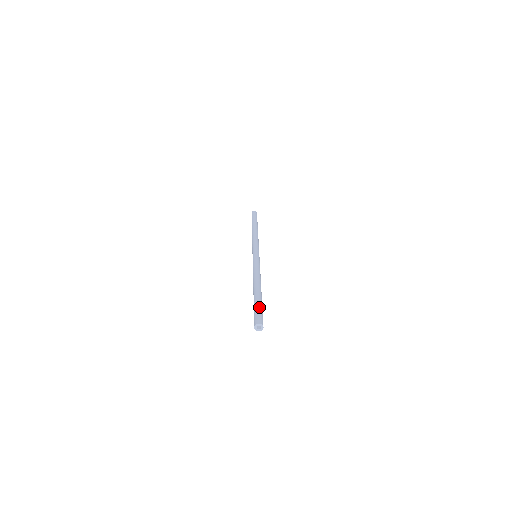
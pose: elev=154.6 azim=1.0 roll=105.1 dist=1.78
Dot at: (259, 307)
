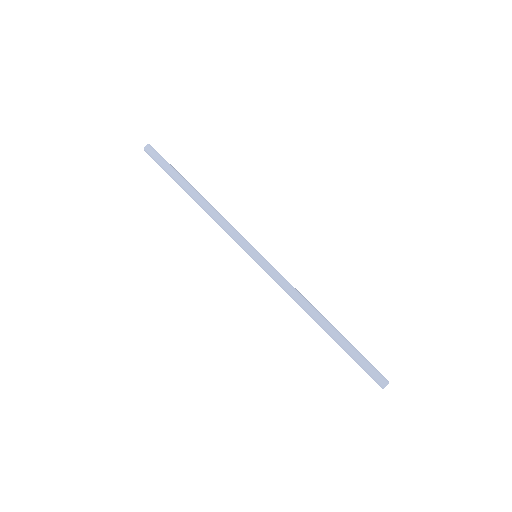
Dot at: (362, 359)
